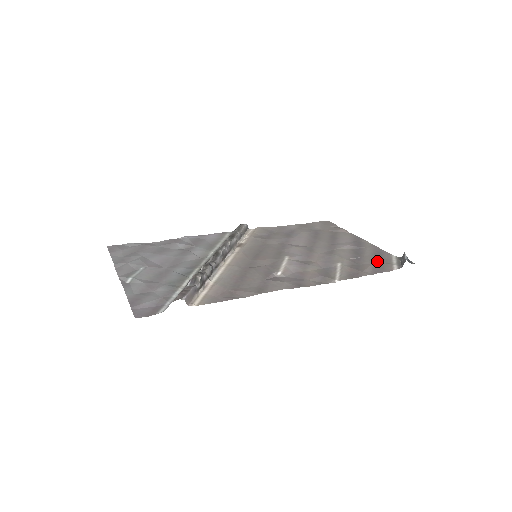
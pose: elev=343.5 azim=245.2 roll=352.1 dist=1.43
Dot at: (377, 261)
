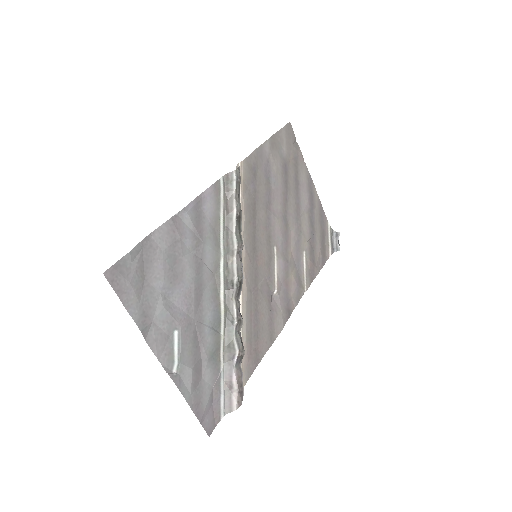
Dot at: (322, 241)
